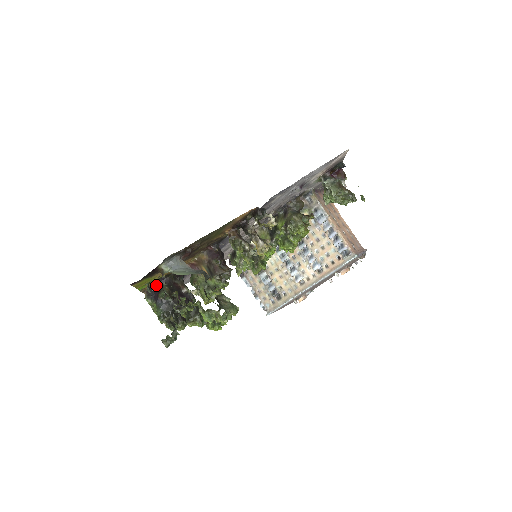
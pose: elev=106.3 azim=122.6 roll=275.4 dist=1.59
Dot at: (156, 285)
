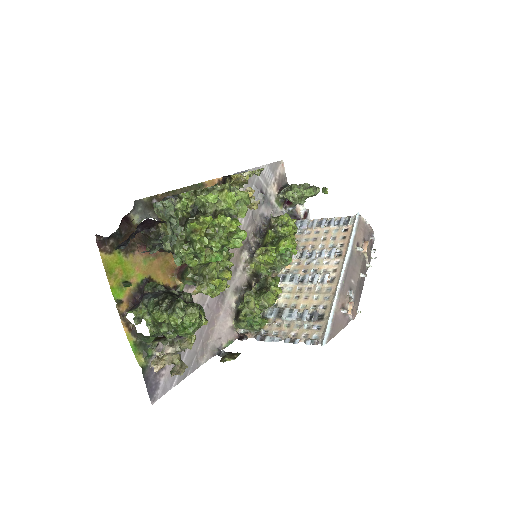
Dot at: (138, 301)
